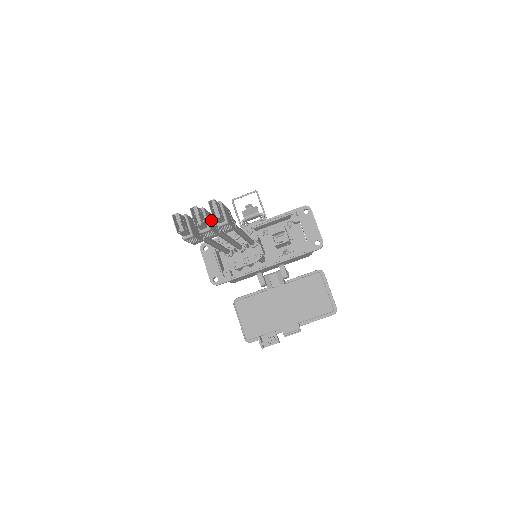
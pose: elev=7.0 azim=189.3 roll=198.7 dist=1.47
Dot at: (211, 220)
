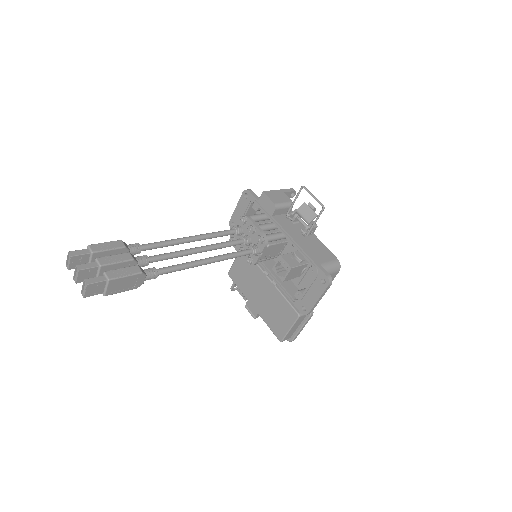
Dot at: occluded
